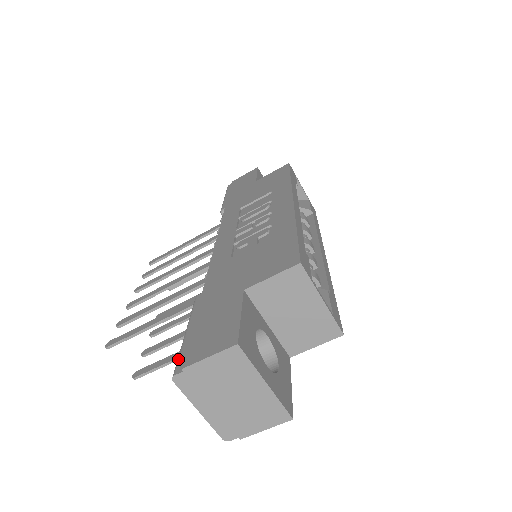
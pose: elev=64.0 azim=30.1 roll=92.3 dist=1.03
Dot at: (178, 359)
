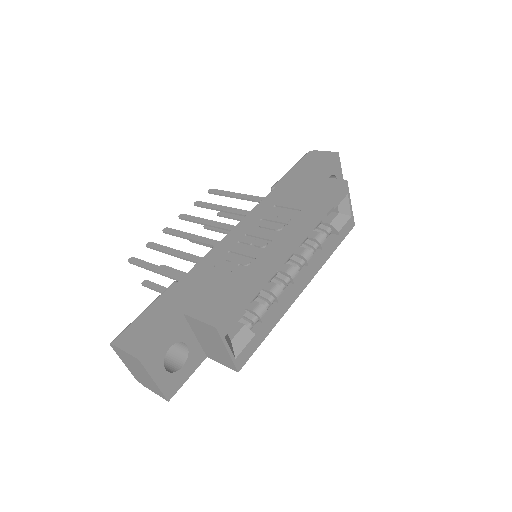
Dot at: (121, 332)
